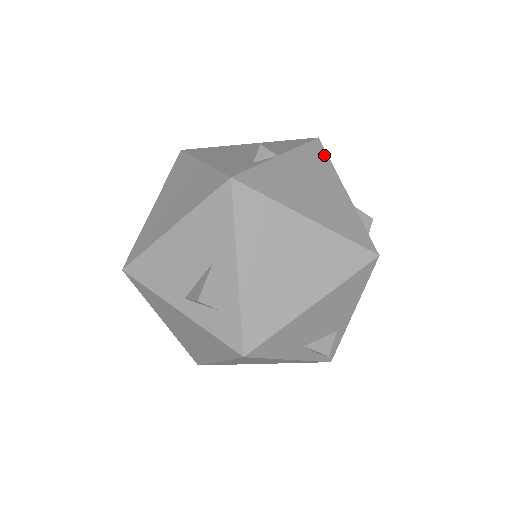
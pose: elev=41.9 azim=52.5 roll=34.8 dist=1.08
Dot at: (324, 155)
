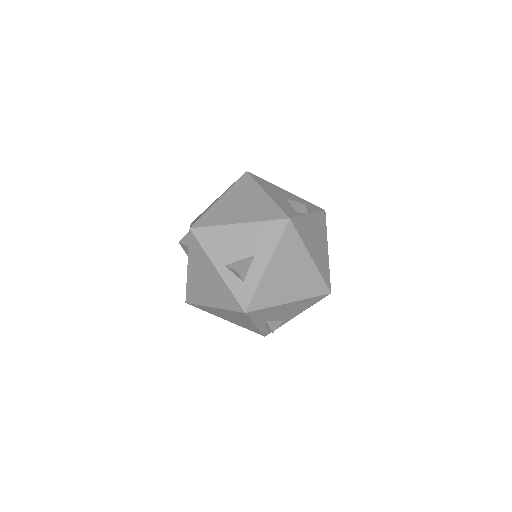
Dot at: (325, 223)
